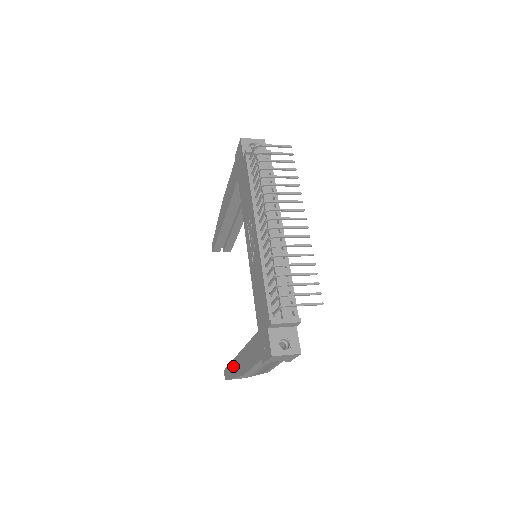
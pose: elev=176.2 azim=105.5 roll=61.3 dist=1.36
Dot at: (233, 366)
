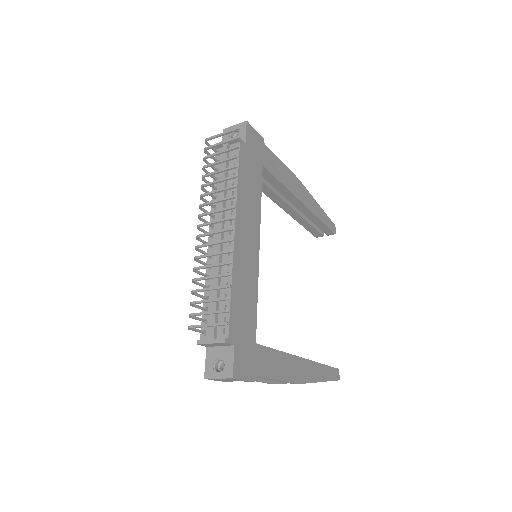
Dot at: occluded
